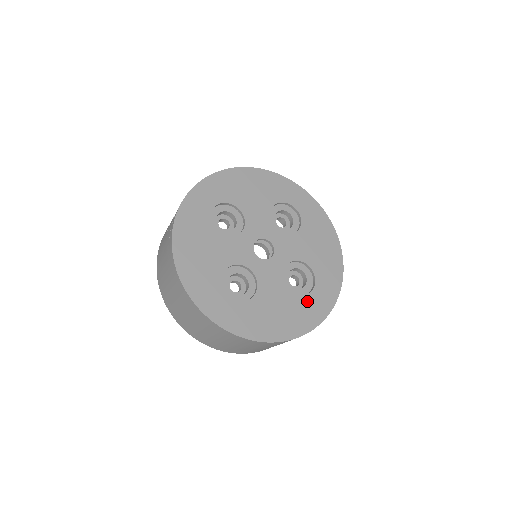
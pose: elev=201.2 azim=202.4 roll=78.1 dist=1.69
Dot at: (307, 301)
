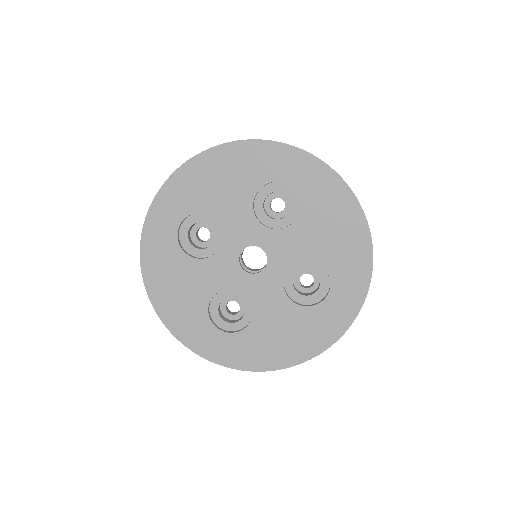
Dot at: (321, 311)
